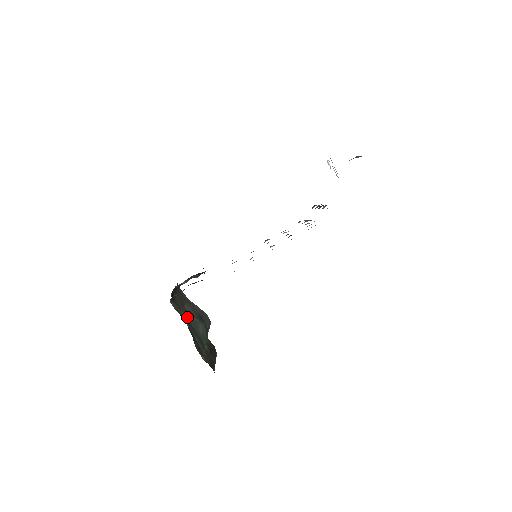
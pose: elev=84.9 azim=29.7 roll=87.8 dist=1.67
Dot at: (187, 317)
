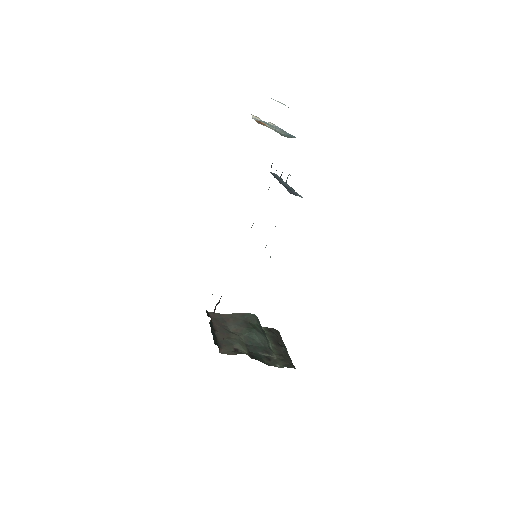
Dot at: (240, 343)
